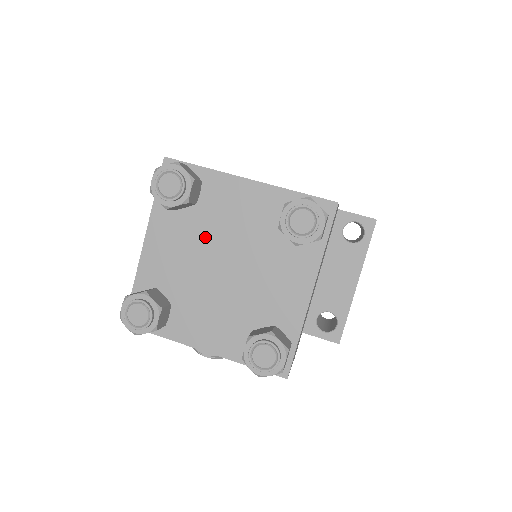
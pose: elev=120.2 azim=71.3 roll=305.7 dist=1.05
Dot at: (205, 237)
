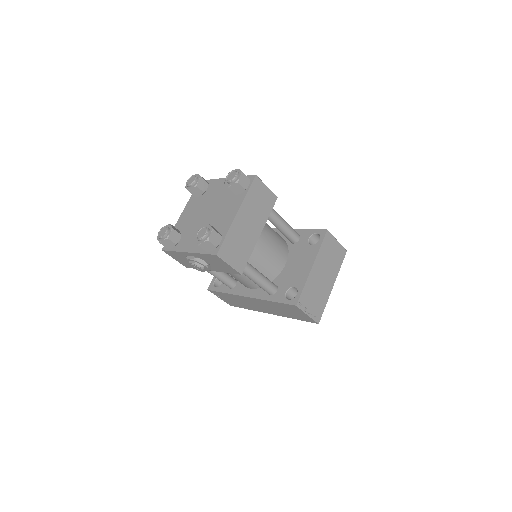
Dot at: (203, 205)
